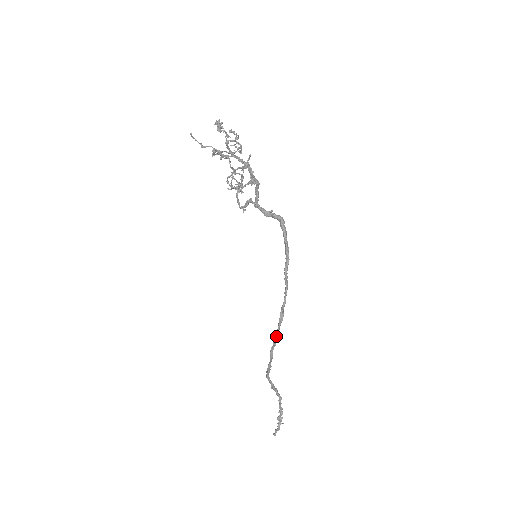
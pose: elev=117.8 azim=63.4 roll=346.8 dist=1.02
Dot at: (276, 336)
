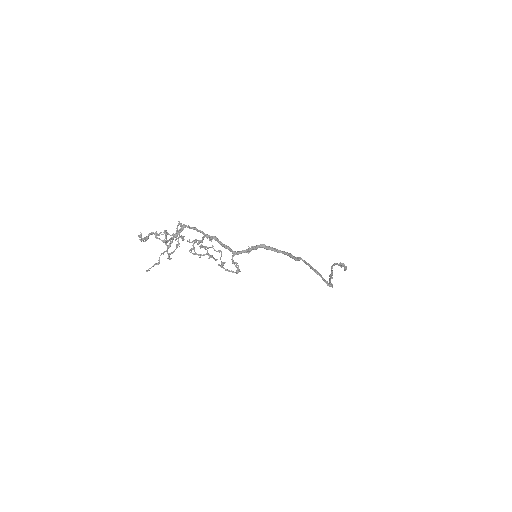
Dot at: (324, 280)
